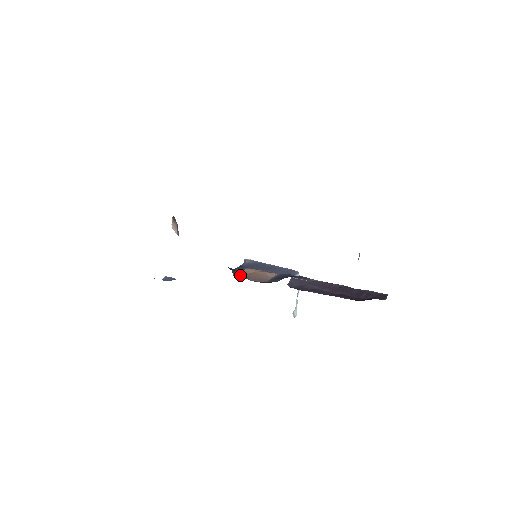
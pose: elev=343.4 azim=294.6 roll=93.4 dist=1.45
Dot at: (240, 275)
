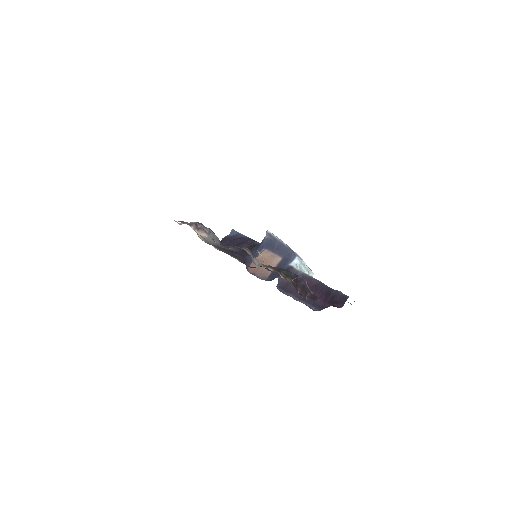
Dot at: occluded
